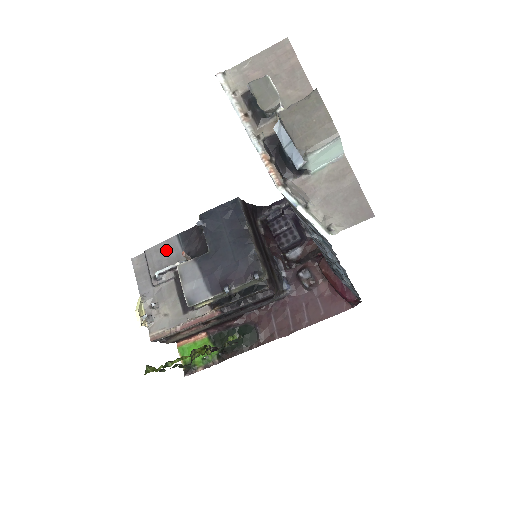
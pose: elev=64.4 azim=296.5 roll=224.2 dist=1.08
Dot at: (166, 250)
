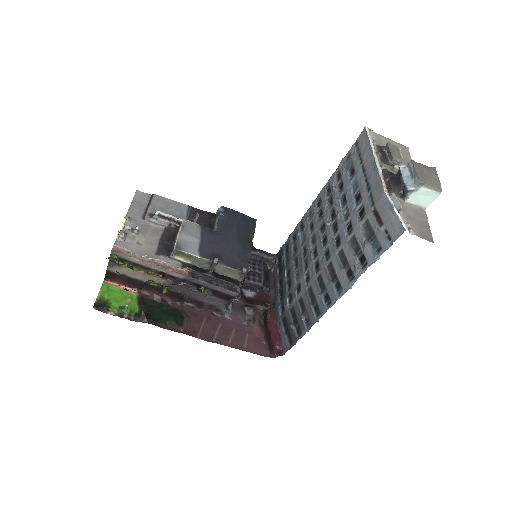
Dot at: (173, 207)
